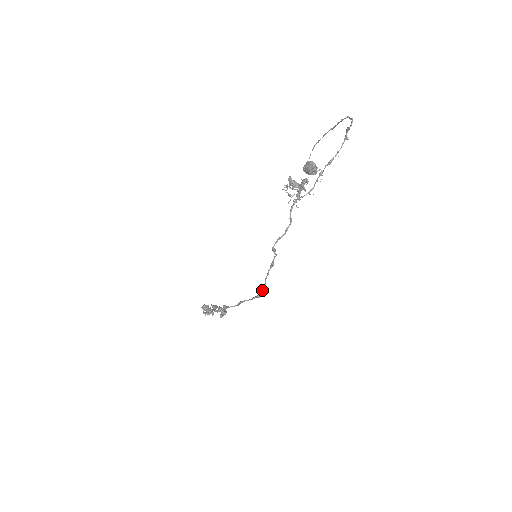
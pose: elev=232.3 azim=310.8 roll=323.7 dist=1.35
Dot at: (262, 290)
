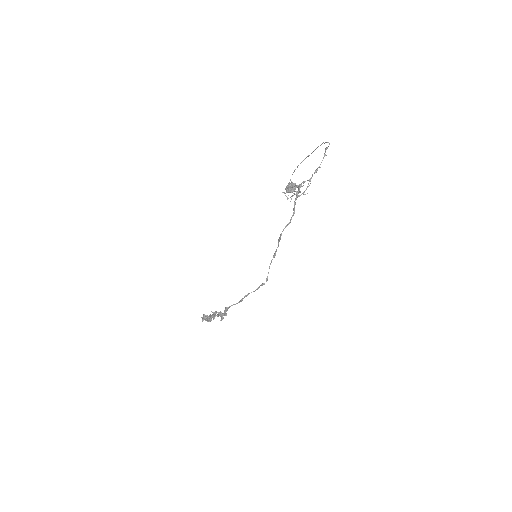
Dot at: (266, 278)
